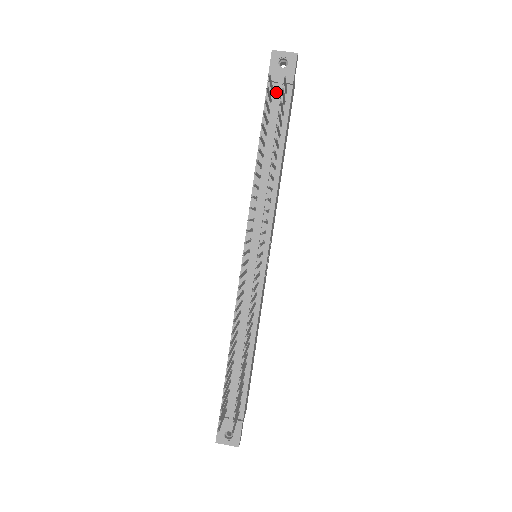
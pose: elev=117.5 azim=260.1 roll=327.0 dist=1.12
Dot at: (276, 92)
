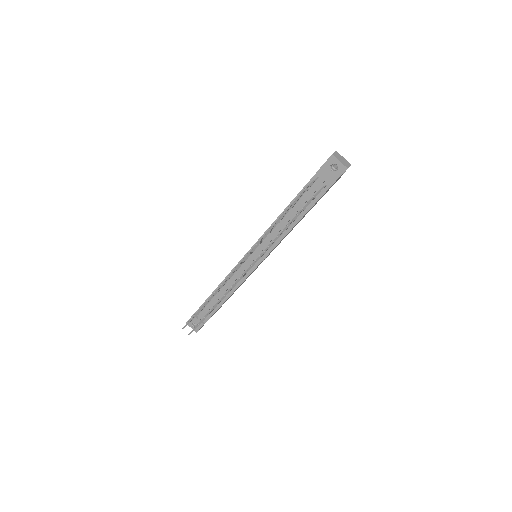
Dot at: (318, 182)
